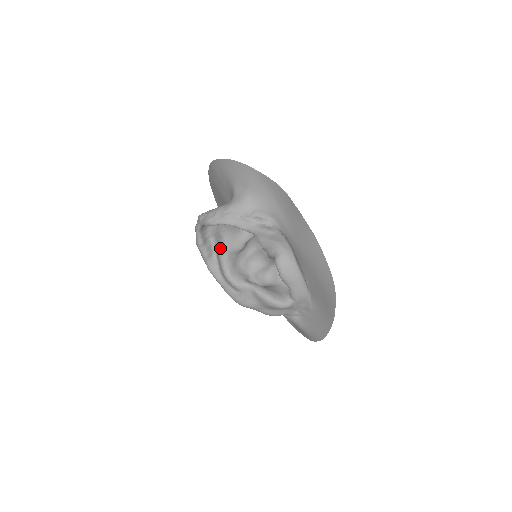
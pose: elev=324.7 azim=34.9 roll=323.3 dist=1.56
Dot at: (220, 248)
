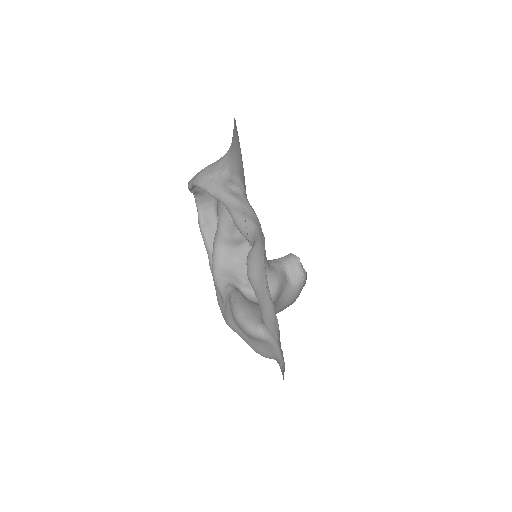
Dot at: (215, 233)
